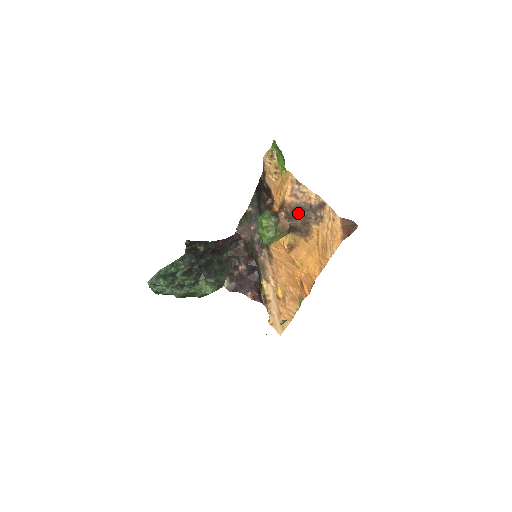
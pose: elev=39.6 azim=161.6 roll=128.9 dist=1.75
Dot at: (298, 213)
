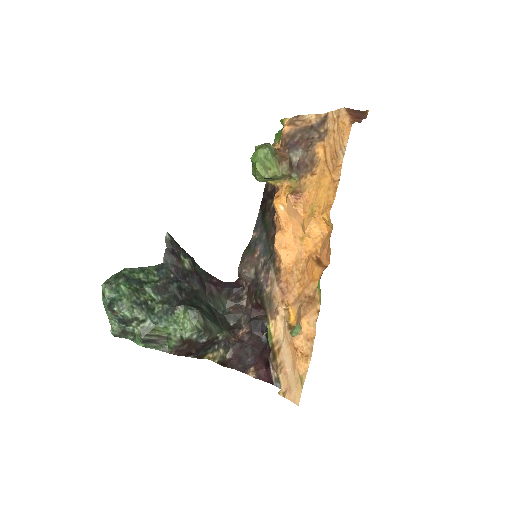
Dot at: (299, 140)
